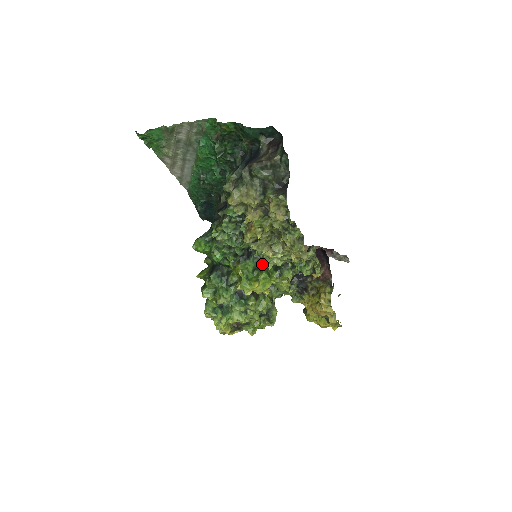
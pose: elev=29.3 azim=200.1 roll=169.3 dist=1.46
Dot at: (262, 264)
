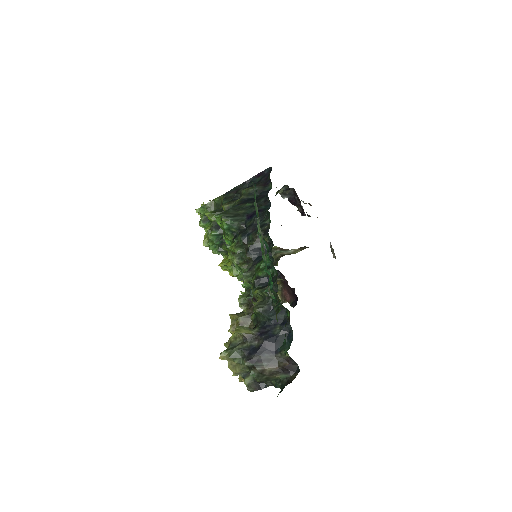
Dot at: occluded
